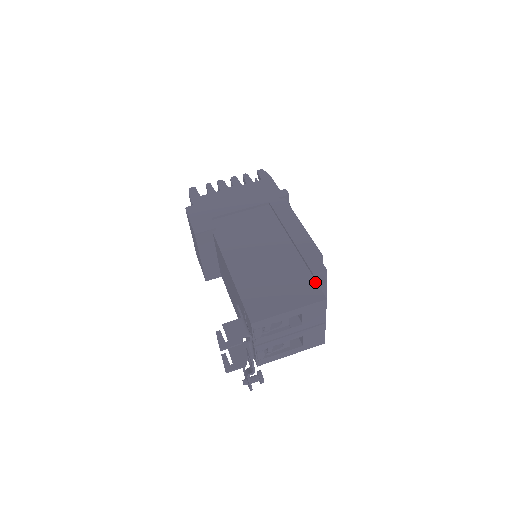
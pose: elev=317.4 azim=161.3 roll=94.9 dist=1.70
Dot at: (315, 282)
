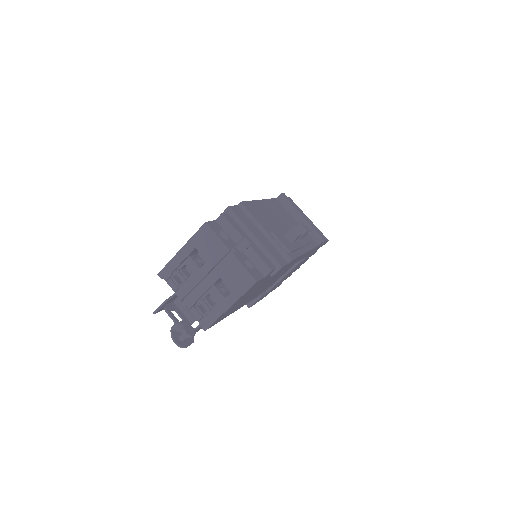
Dot at: (216, 221)
